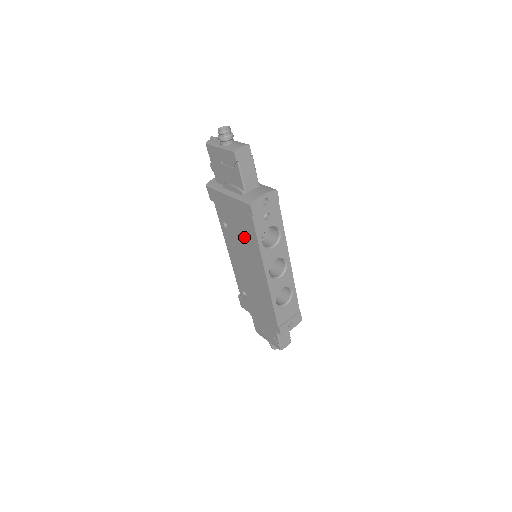
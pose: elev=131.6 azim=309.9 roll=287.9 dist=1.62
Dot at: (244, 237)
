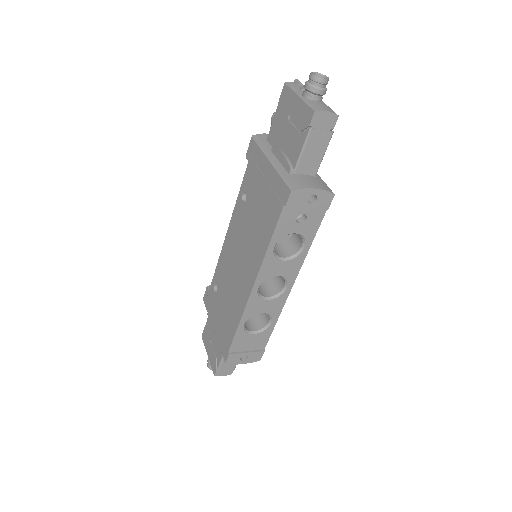
Dot at: (257, 225)
